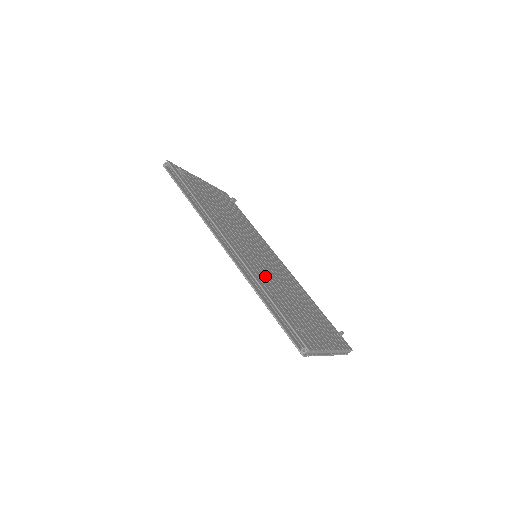
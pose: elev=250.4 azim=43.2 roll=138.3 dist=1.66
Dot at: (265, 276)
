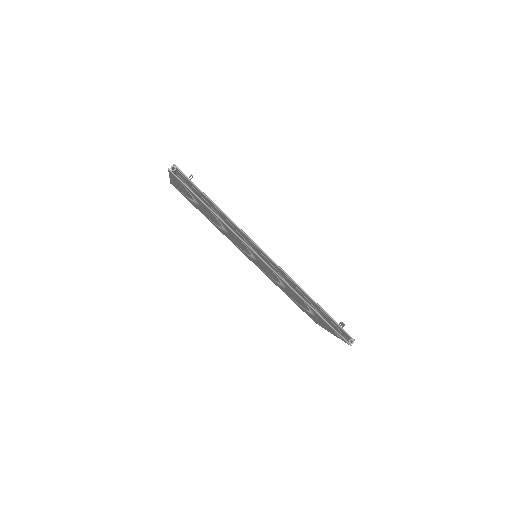
Dot at: occluded
